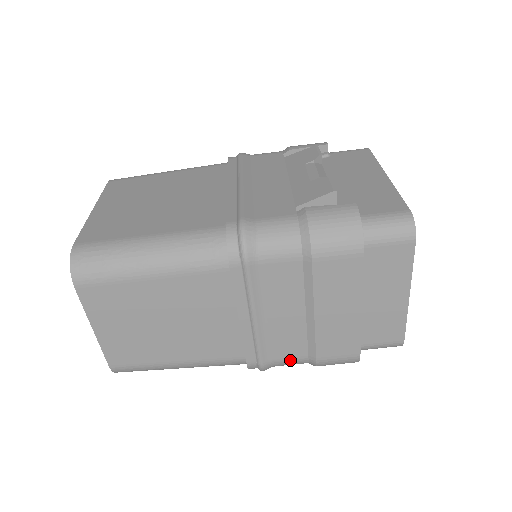
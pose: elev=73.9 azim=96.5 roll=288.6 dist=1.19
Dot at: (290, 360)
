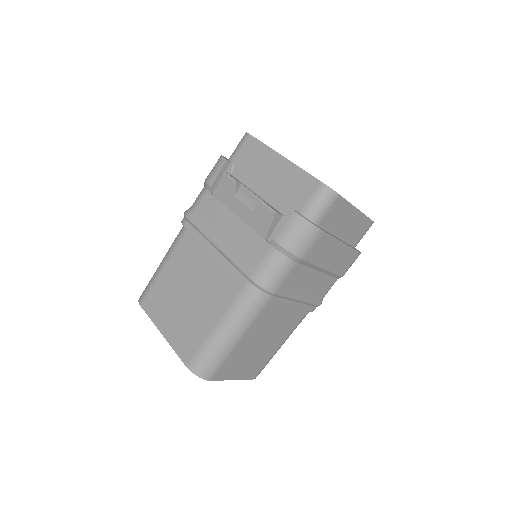
Dot at: (329, 289)
